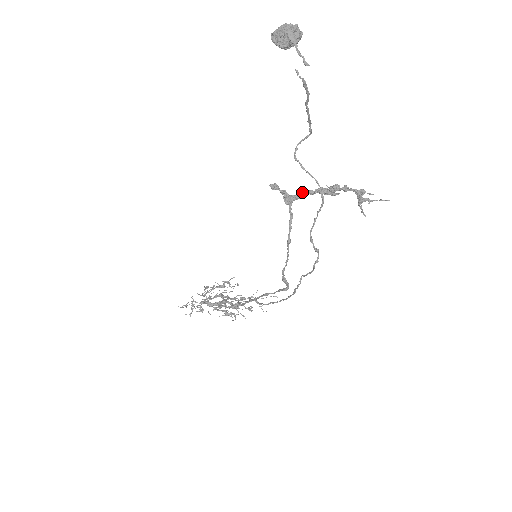
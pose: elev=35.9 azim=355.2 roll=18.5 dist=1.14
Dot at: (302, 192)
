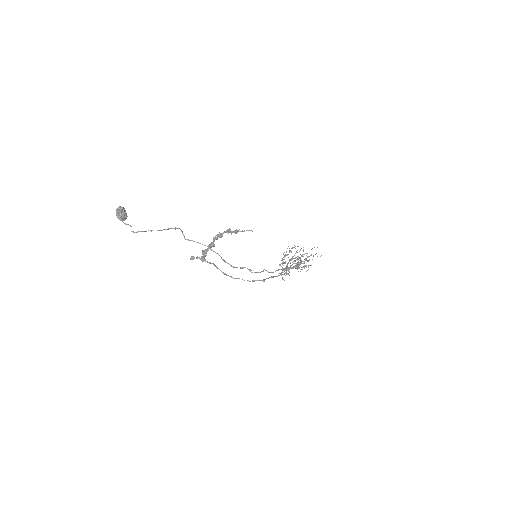
Dot at: (203, 254)
